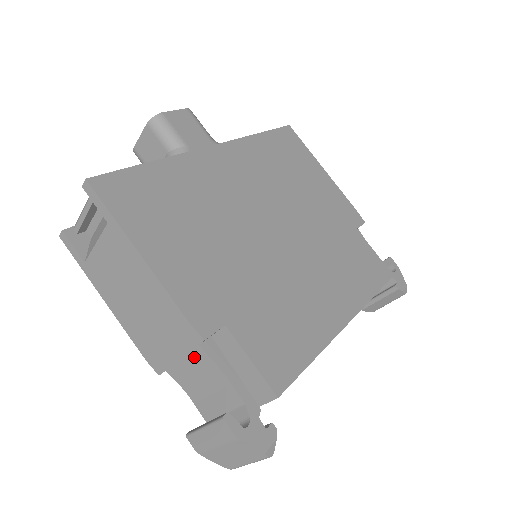
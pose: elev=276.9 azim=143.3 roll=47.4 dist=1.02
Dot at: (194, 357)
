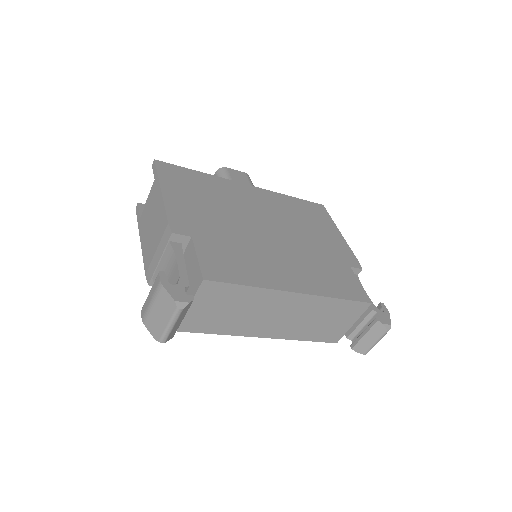
Dot at: (166, 254)
